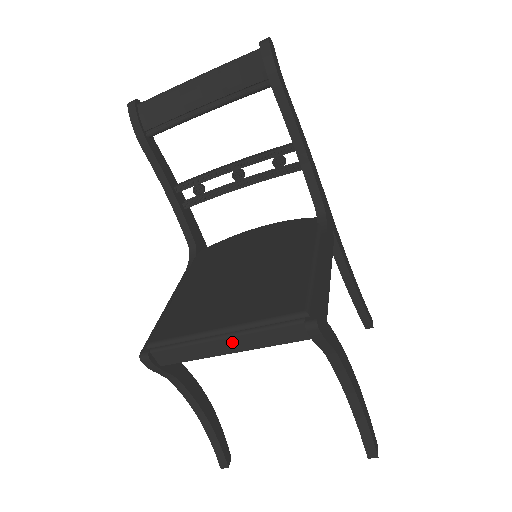
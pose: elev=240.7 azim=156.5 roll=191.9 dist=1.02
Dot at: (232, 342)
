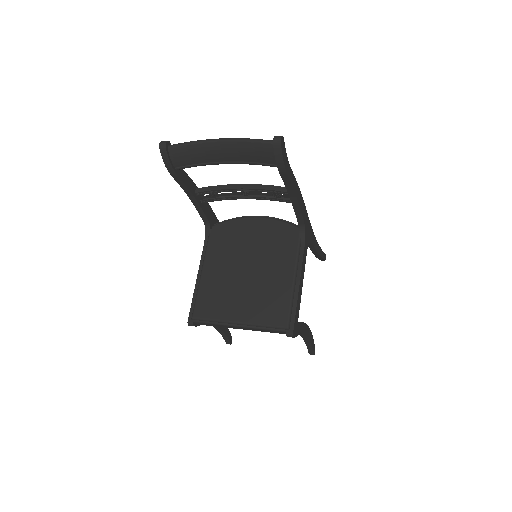
Dot at: (244, 328)
